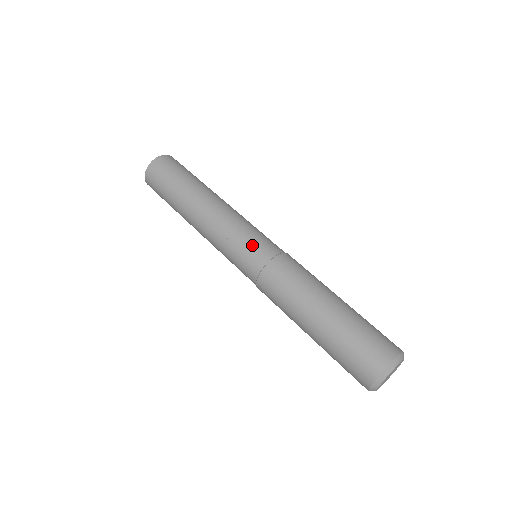
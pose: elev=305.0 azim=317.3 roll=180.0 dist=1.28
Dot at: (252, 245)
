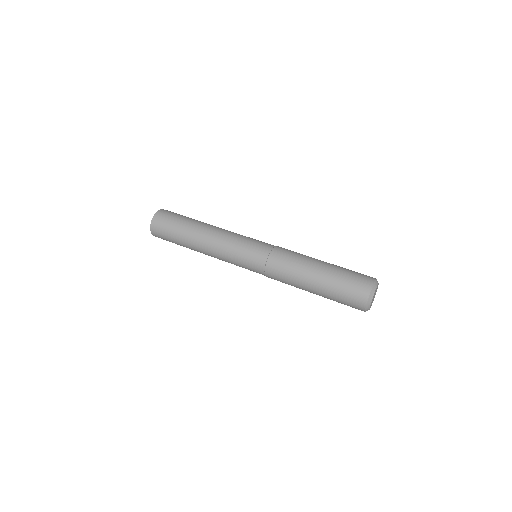
Dot at: (254, 246)
